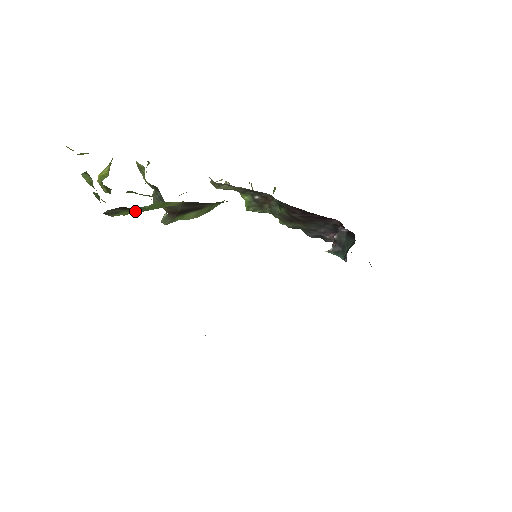
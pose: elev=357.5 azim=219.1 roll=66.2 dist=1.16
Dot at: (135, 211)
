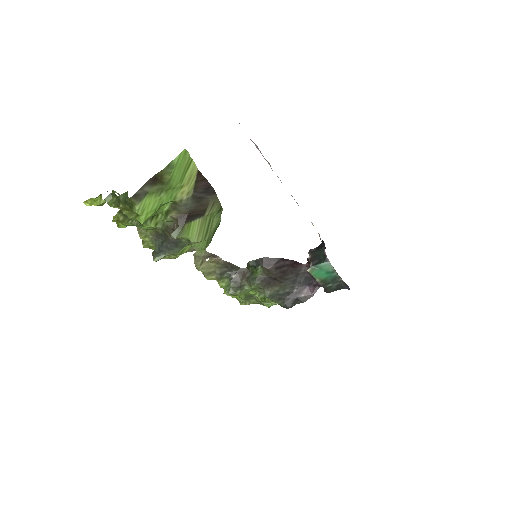
Dot at: (160, 189)
